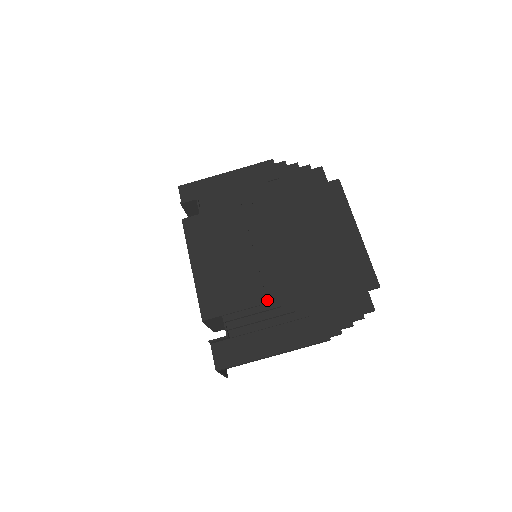
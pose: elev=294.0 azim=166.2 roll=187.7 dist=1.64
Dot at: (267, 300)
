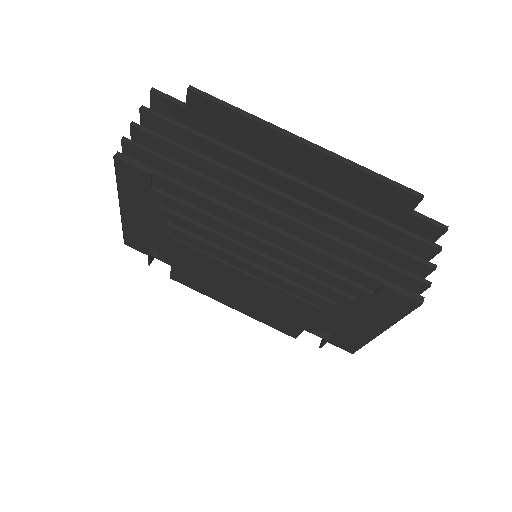
Dot at: (318, 306)
